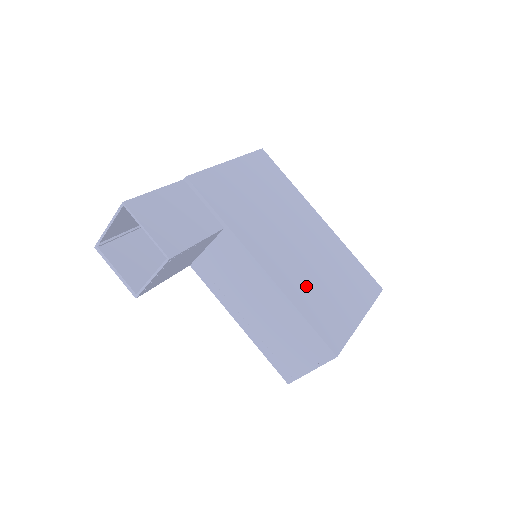
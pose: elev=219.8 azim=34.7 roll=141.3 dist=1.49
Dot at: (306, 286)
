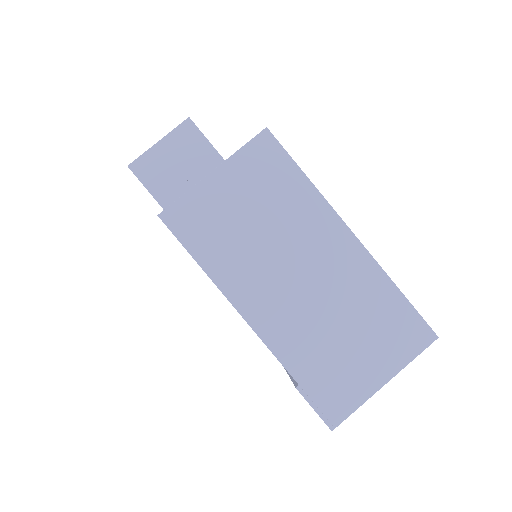
Dot at: occluded
